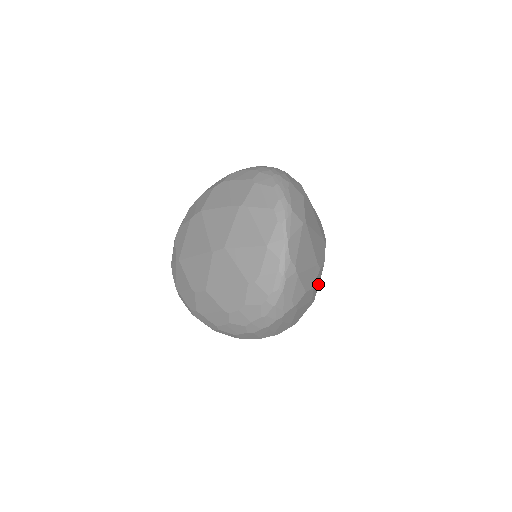
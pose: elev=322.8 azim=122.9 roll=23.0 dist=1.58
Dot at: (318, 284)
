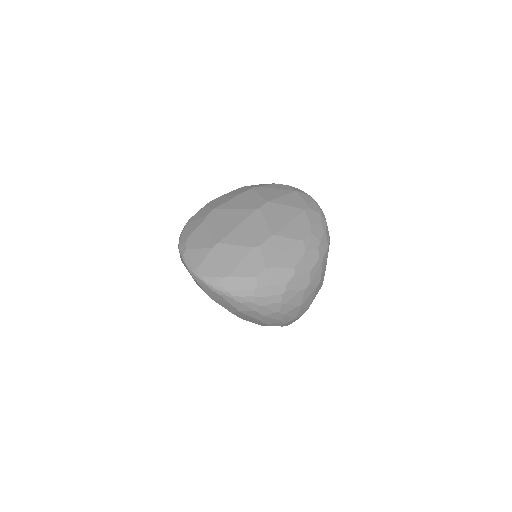
Dot at: occluded
